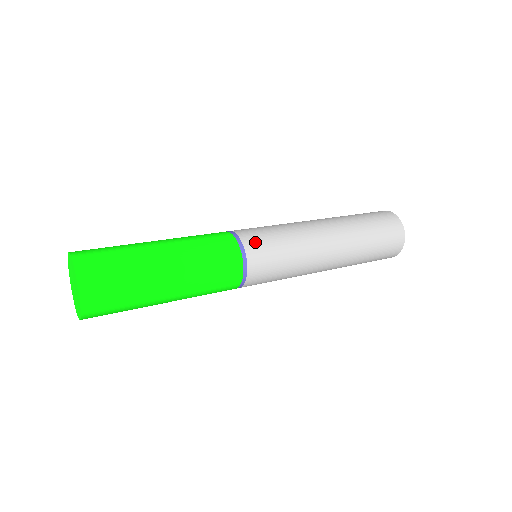
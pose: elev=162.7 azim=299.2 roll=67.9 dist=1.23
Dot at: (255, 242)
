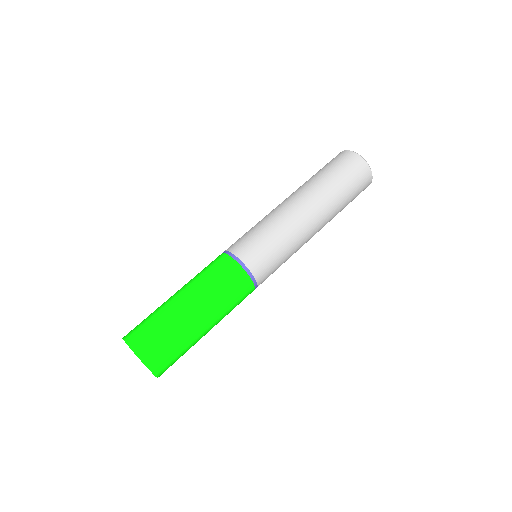
Dot at: (256, 260)
